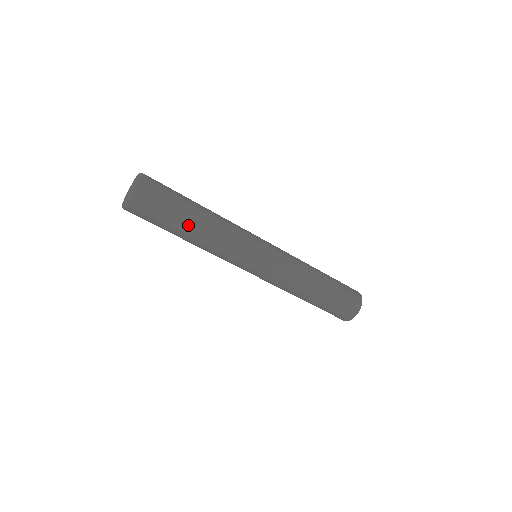
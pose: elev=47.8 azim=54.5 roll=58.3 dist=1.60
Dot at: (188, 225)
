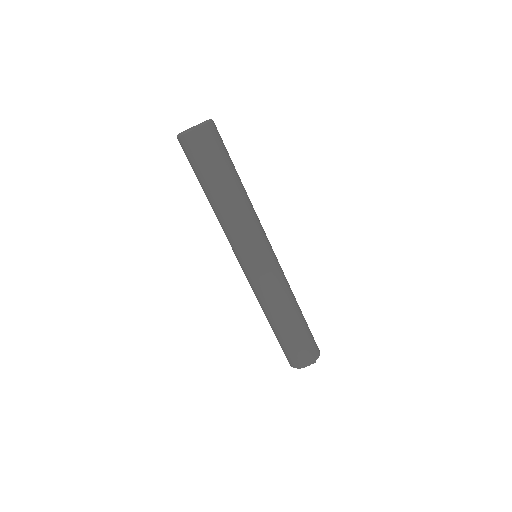
Dot at: (217, 188)
